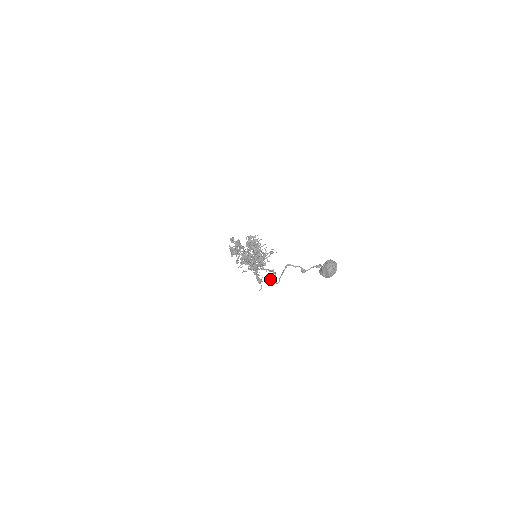
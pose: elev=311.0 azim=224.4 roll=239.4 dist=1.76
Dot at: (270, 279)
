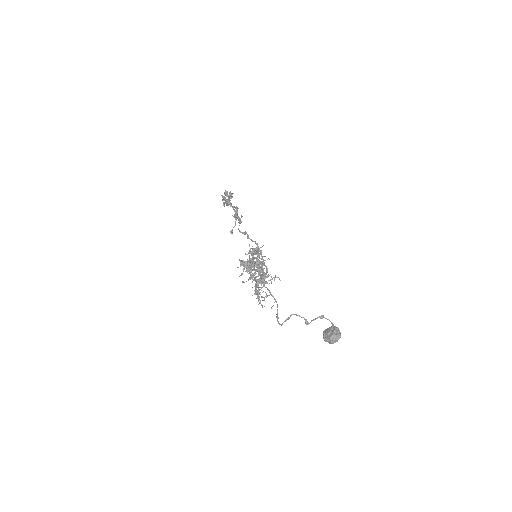
Dot at: (271, 308)
